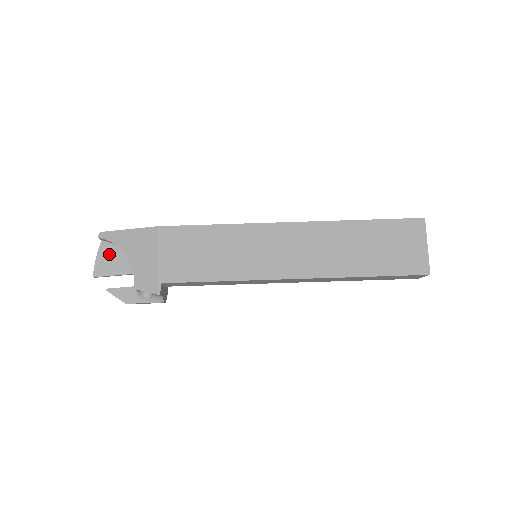
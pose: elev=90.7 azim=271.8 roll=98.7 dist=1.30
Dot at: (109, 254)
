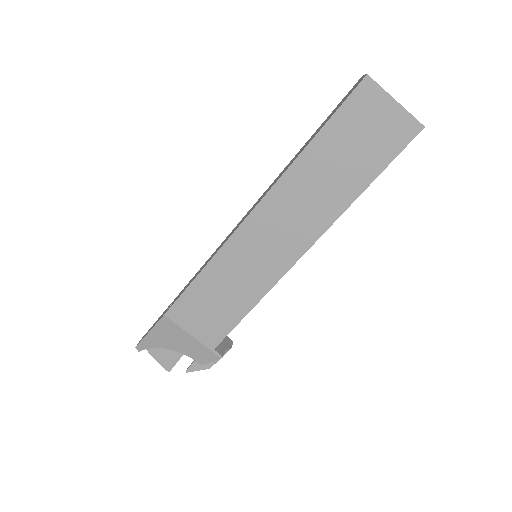
Dot at: (159, 350)
